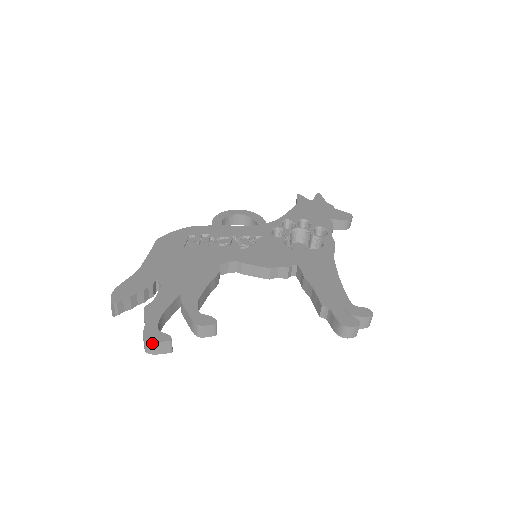
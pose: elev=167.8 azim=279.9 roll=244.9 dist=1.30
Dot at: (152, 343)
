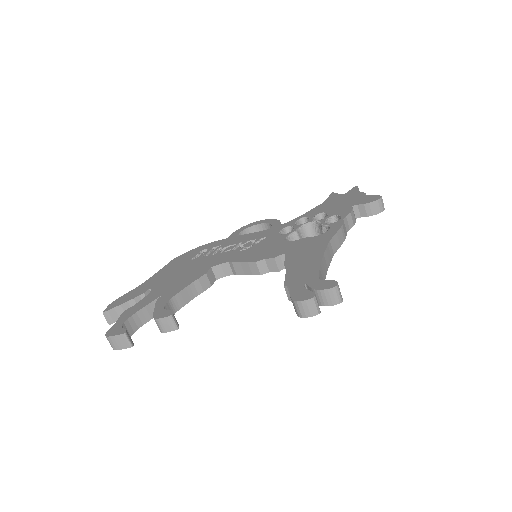
Dot at: (110, 337)
